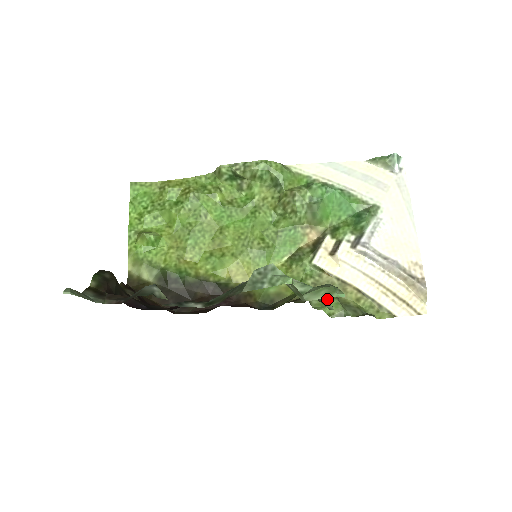
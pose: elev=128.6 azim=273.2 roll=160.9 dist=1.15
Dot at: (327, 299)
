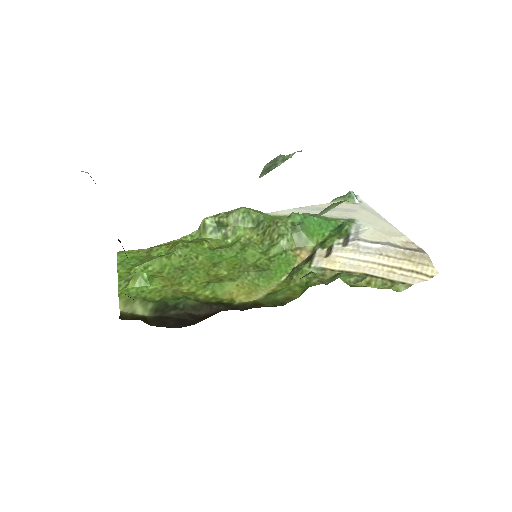
Dot at: (338, 275)
